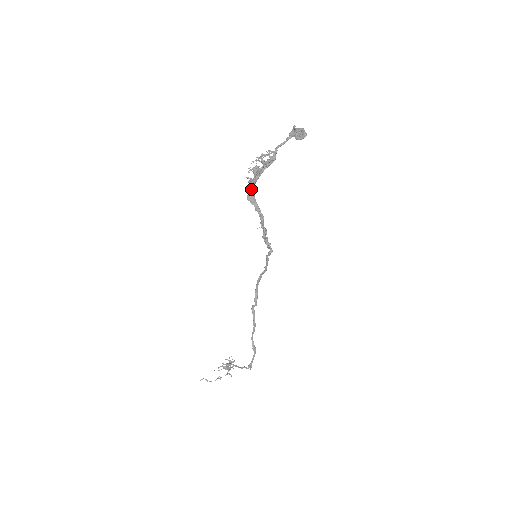
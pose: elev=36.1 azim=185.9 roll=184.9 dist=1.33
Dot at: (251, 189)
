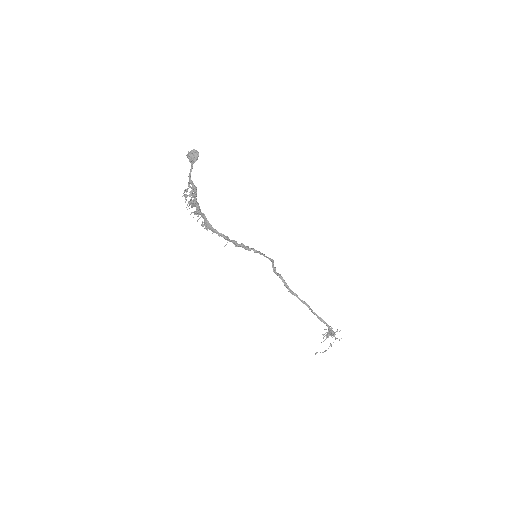
Dot at: (203, 217)
